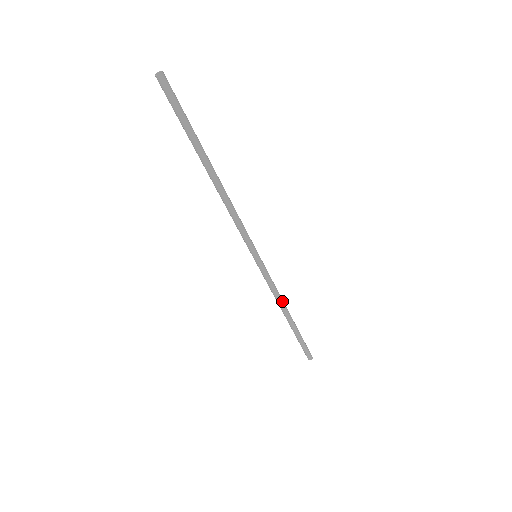
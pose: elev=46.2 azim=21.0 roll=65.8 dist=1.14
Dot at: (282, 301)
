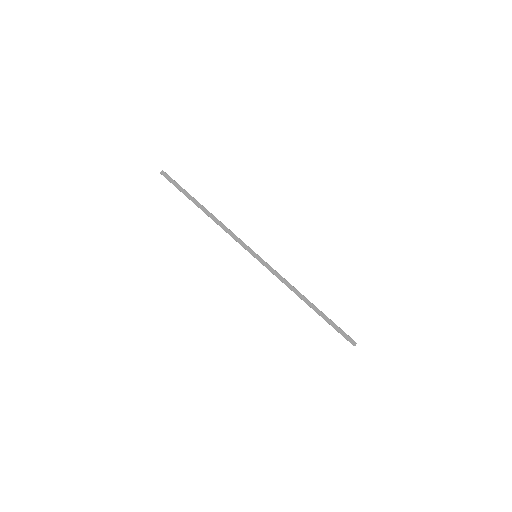
Dot at: (294, 288)
